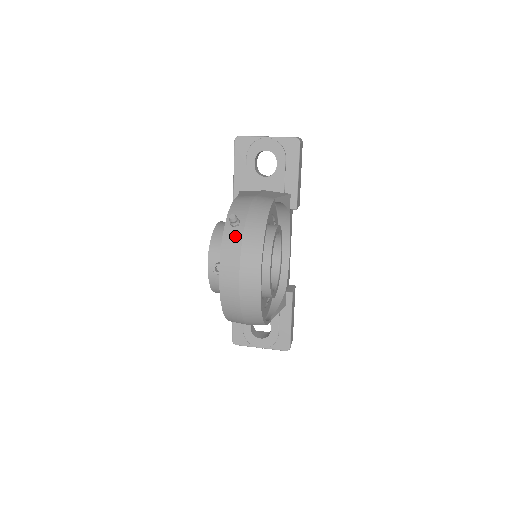
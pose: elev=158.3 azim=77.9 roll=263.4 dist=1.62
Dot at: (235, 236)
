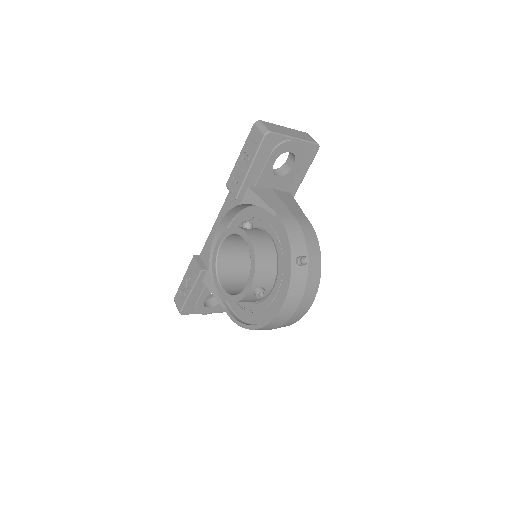
Dot at: (301, 276)
